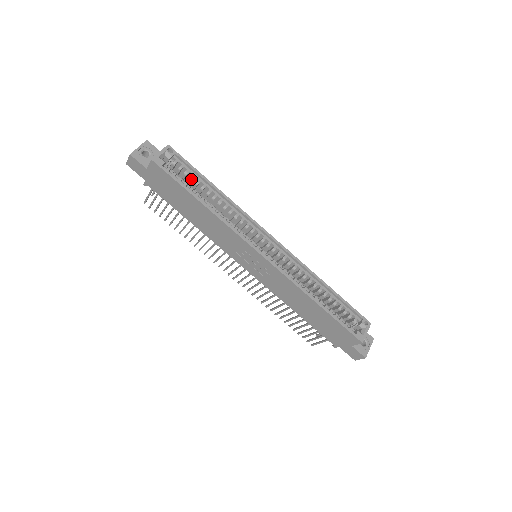
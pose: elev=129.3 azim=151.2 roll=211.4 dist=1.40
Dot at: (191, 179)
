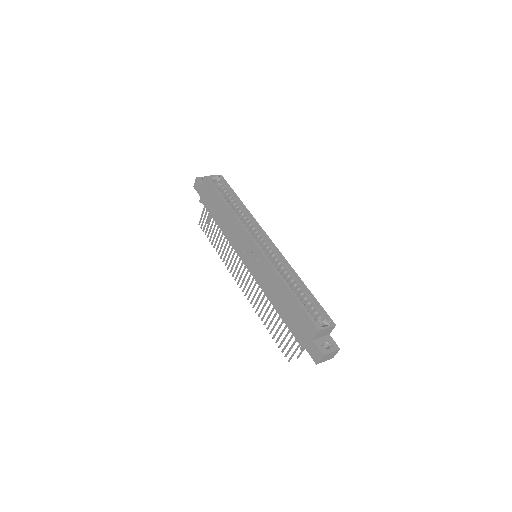
Dot at: (227, 194)
